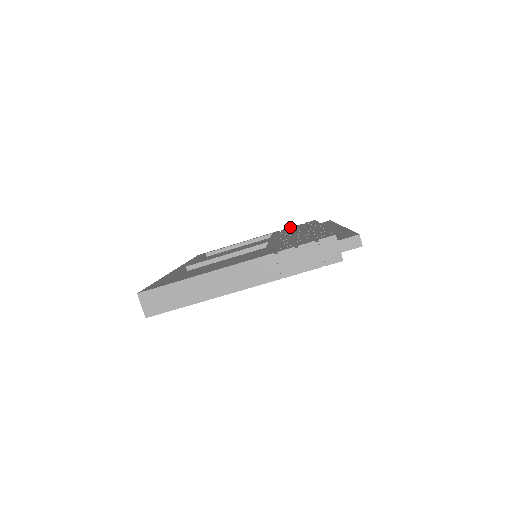
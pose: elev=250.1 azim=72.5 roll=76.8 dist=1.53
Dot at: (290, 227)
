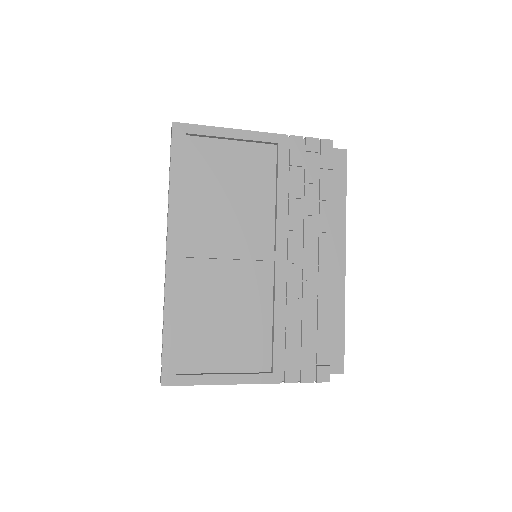
Dot at: (302, 141)
